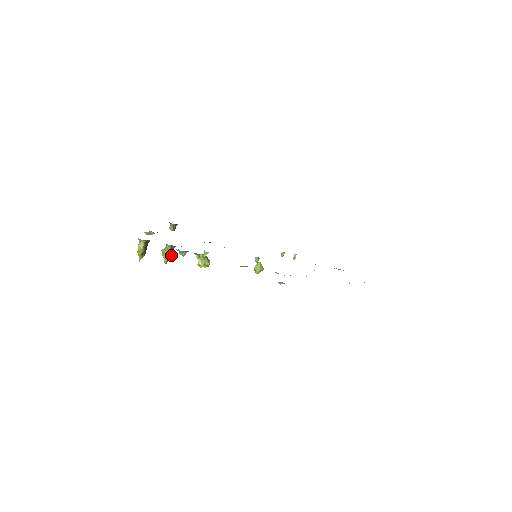
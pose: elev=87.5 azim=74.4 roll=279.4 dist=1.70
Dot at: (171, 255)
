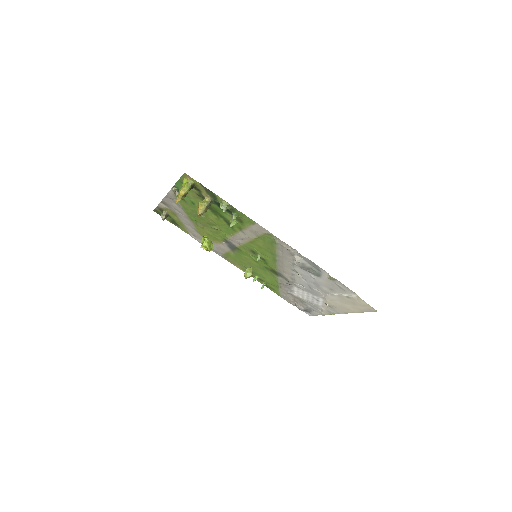
Dot at: (207, 209)
